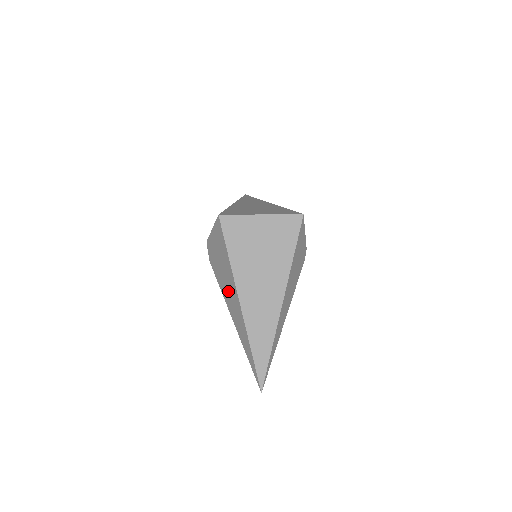
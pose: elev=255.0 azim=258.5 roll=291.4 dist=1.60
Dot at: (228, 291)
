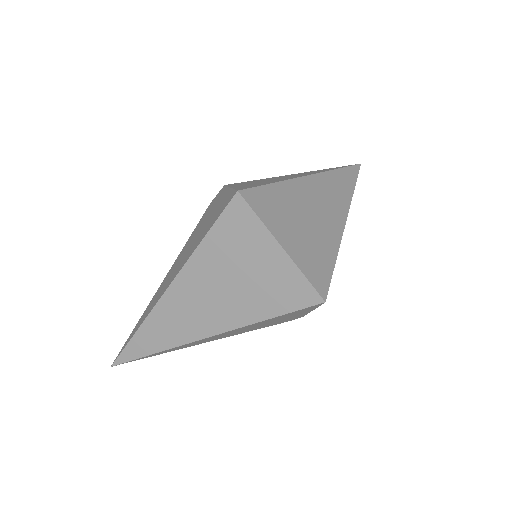
Dot at: (180, 259)
